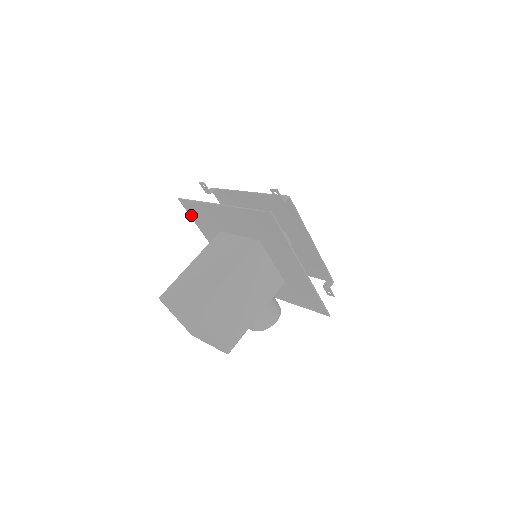
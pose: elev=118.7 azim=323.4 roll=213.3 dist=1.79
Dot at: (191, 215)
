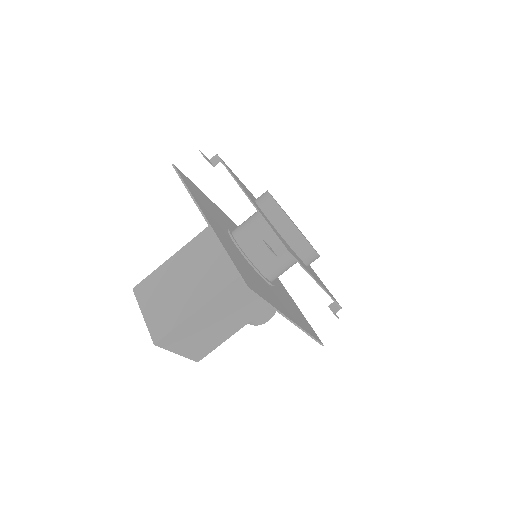
Dot at: occluded
